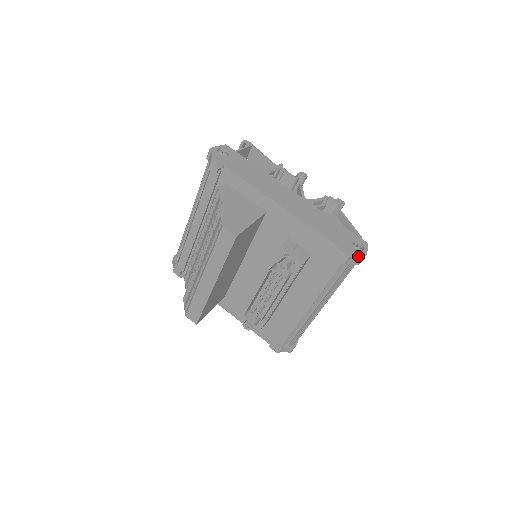
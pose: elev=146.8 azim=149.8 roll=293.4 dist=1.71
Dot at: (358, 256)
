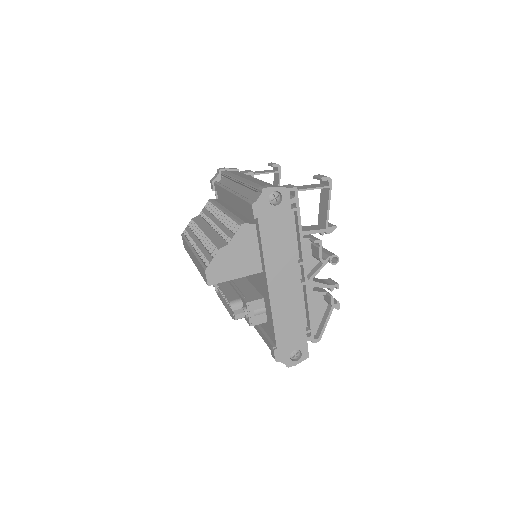
Dot at: (285, 364)
